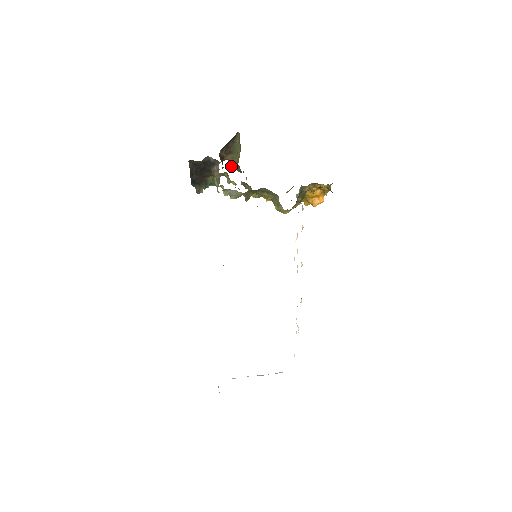
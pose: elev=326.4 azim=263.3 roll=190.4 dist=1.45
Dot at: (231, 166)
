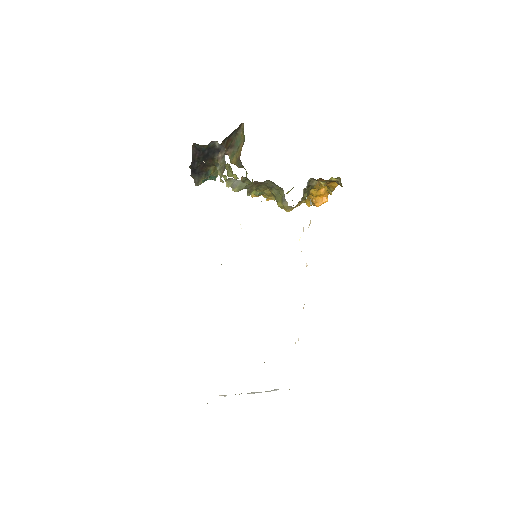
Dot at: (230, 162)
